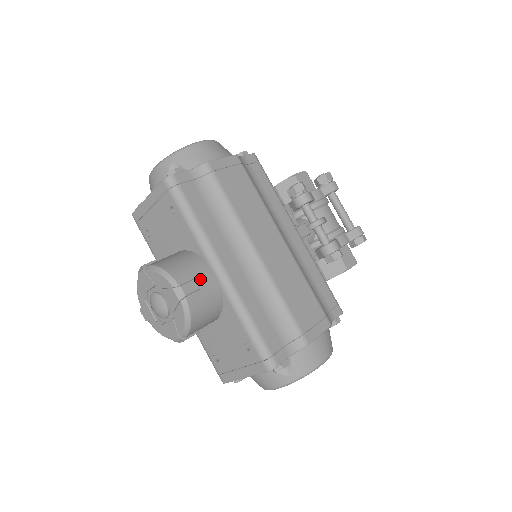
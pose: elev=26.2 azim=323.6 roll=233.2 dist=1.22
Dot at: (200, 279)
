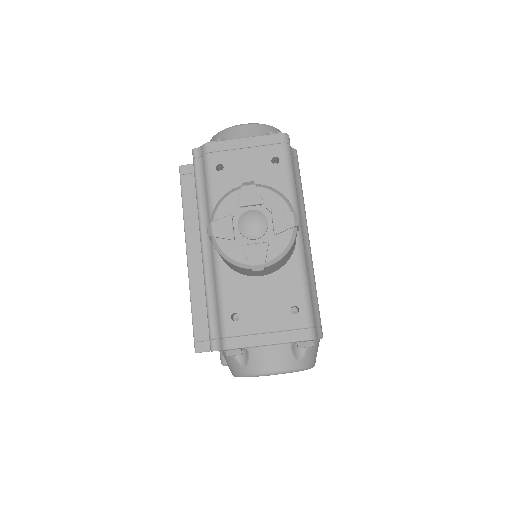
Dot at: occluded
